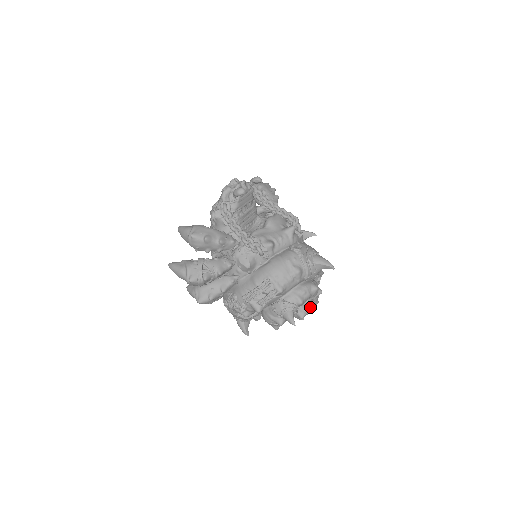
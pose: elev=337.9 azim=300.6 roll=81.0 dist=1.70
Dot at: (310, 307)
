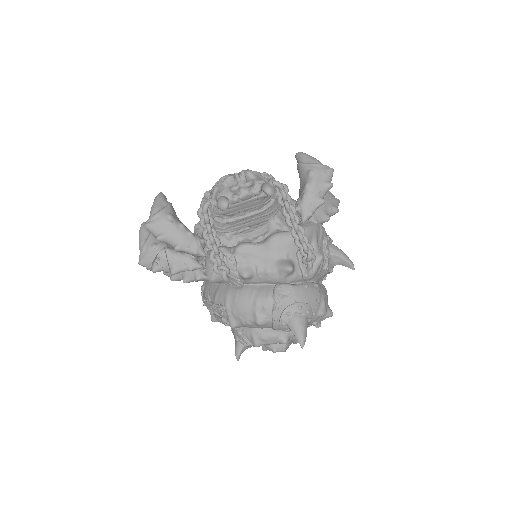
Dot at: (274, 349)
